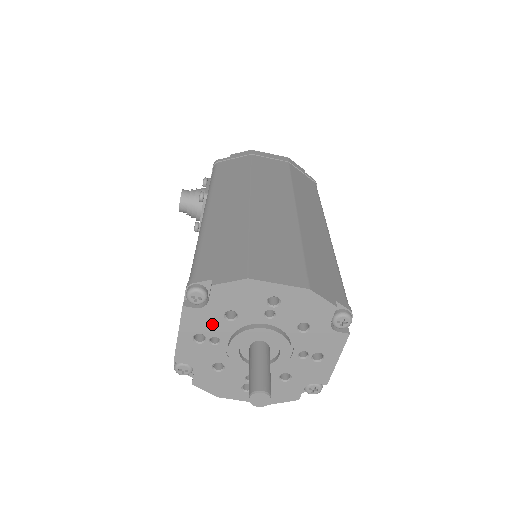
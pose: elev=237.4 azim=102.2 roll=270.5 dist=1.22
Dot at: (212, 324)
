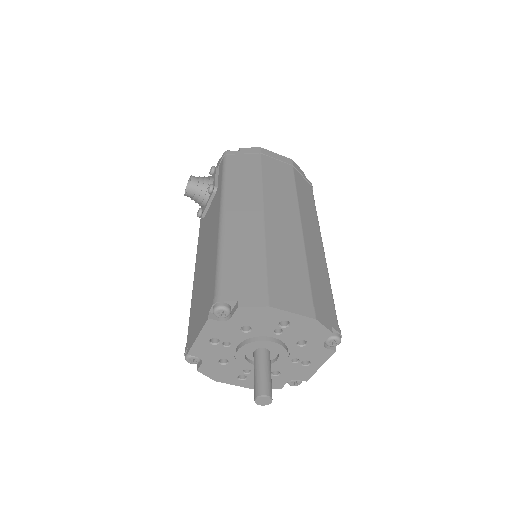
Dot at: (229, 333)
